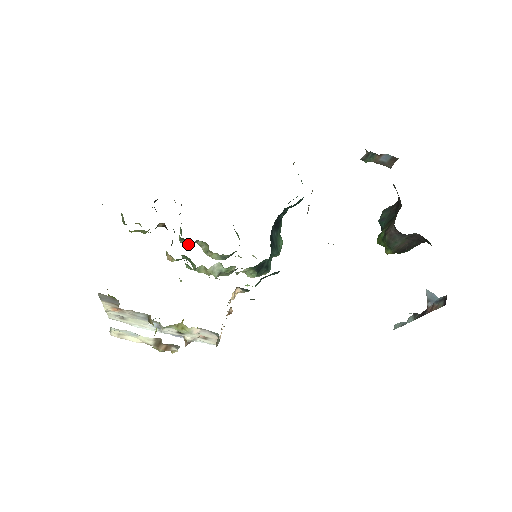
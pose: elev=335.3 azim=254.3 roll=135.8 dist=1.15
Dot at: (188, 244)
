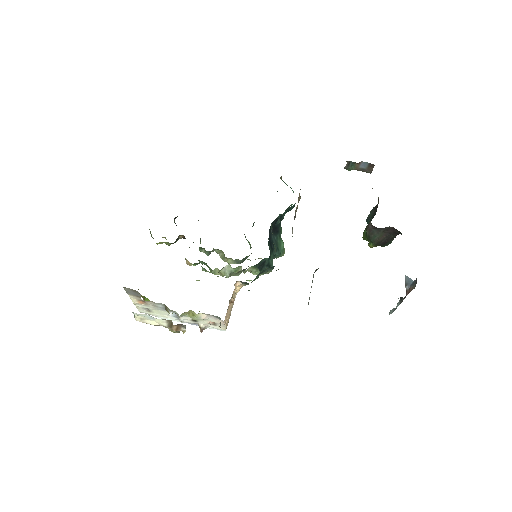
Dot at: (206, 252)
